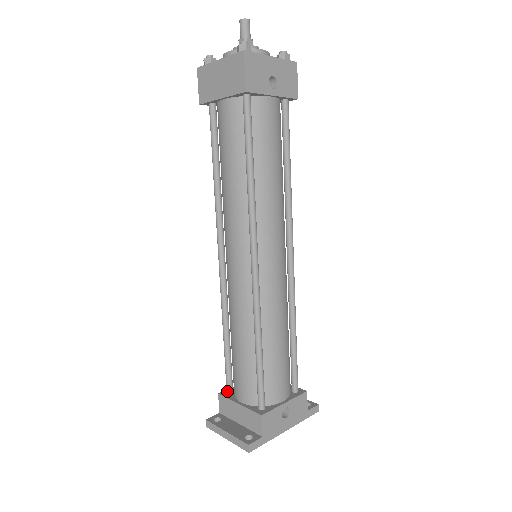
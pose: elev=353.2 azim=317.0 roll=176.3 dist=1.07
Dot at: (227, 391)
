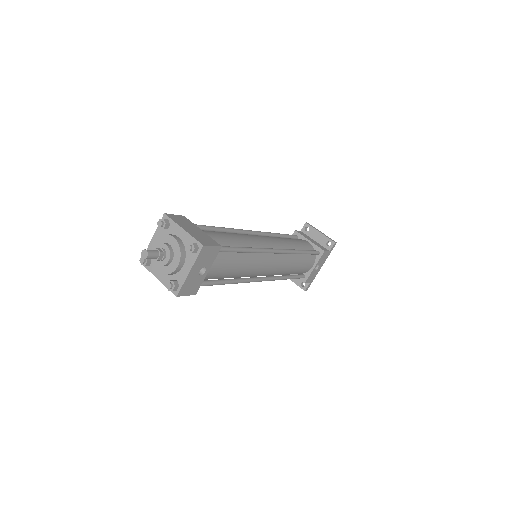
Dot at: occluded
